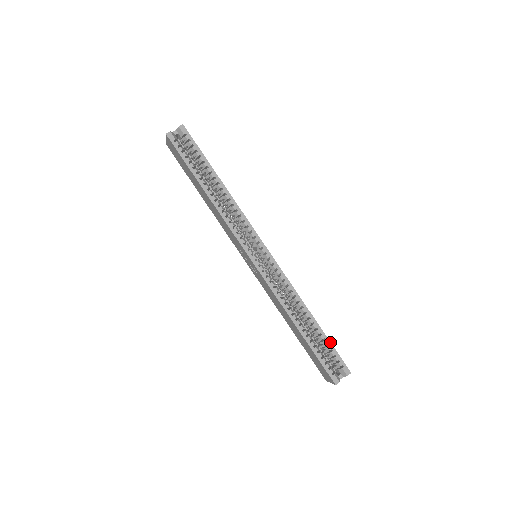
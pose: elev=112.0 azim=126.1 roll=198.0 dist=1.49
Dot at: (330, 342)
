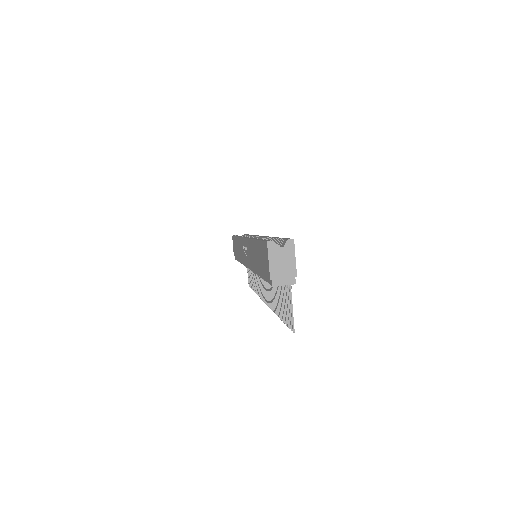
Dot at: occluded
